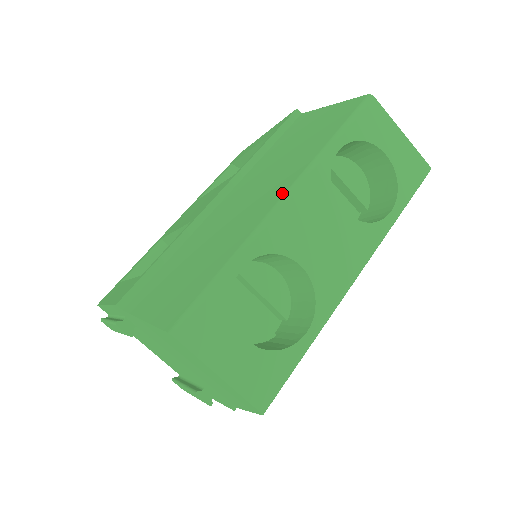
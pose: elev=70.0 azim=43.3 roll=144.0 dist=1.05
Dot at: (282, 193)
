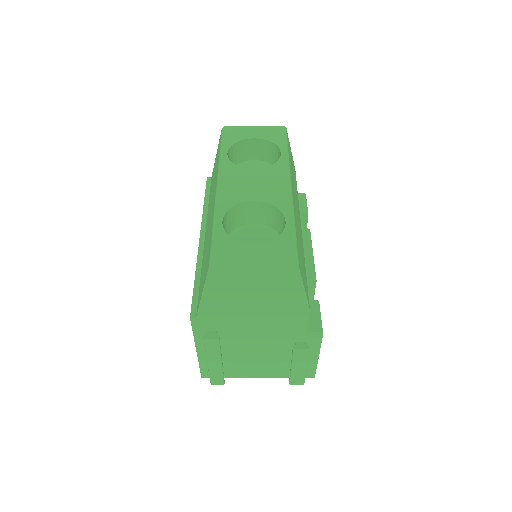
Dot at: (216, 187)
